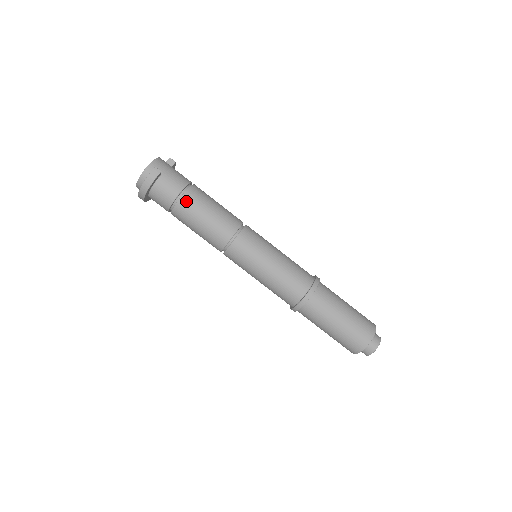
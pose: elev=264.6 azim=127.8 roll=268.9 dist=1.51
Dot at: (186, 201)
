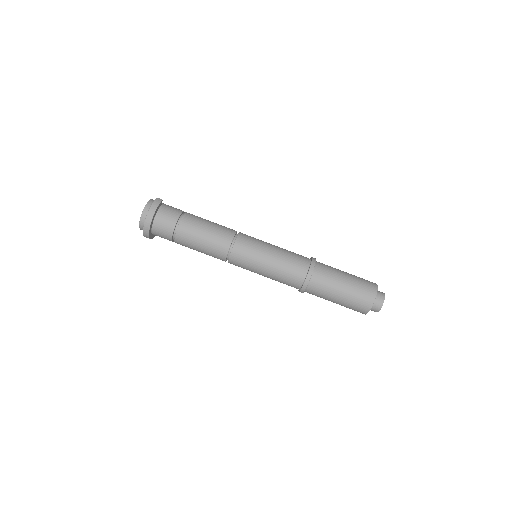
Dot at: (188, 218)
